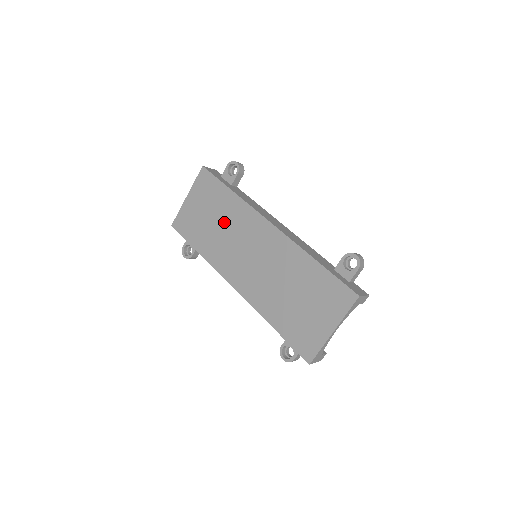
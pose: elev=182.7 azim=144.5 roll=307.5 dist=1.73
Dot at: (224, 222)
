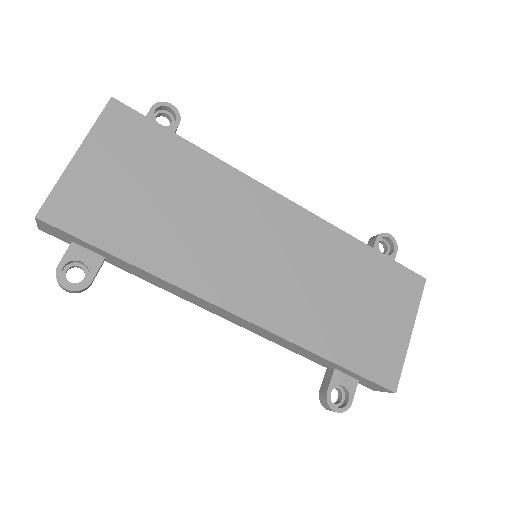
Dot at: (191, 200)
